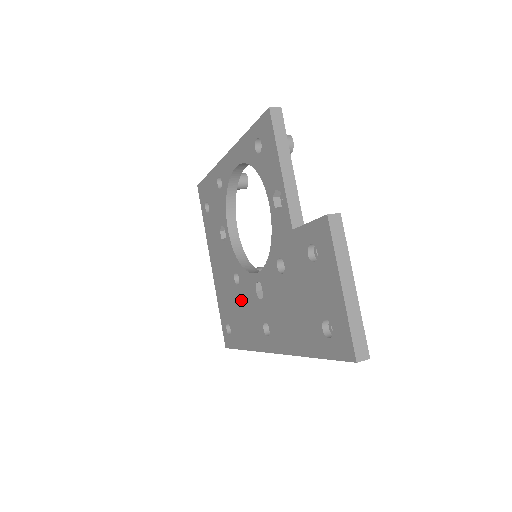
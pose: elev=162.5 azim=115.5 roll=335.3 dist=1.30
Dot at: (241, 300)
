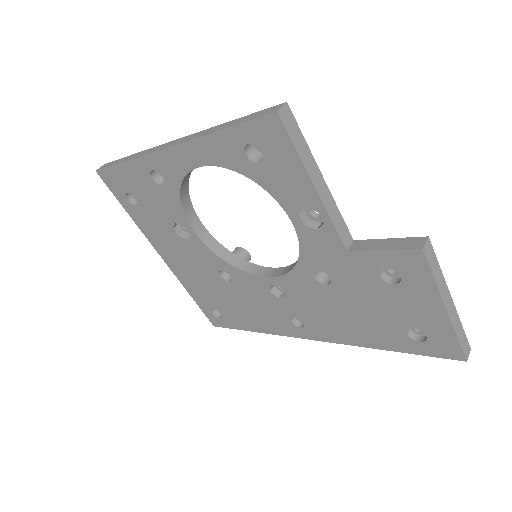
Dot at: (239, 295)
